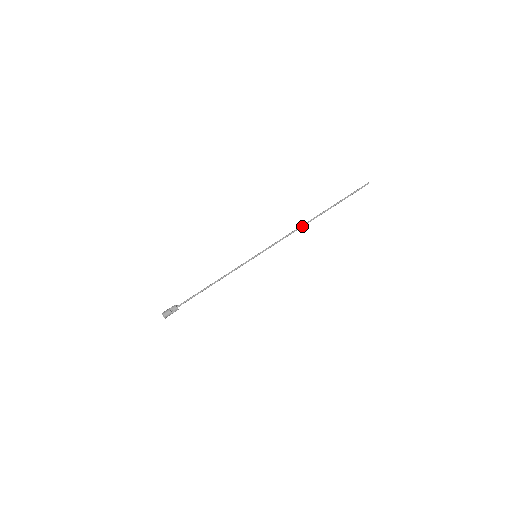
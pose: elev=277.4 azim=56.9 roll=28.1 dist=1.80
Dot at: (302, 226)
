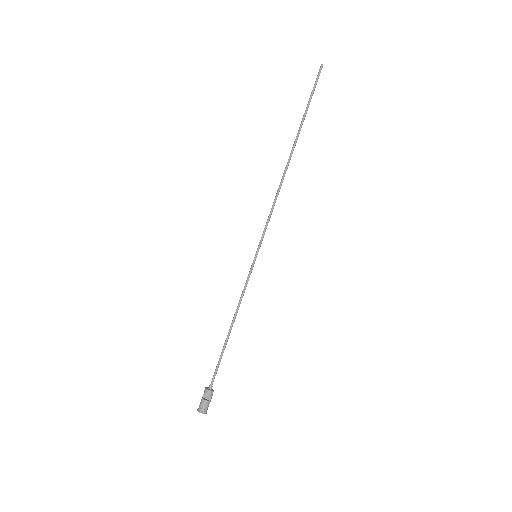
Dot at: (282, 178)
